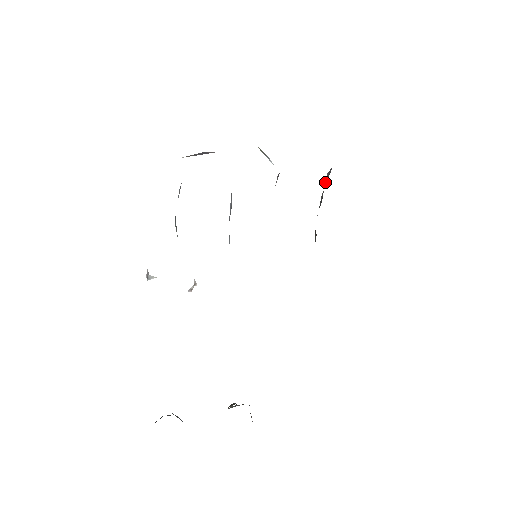
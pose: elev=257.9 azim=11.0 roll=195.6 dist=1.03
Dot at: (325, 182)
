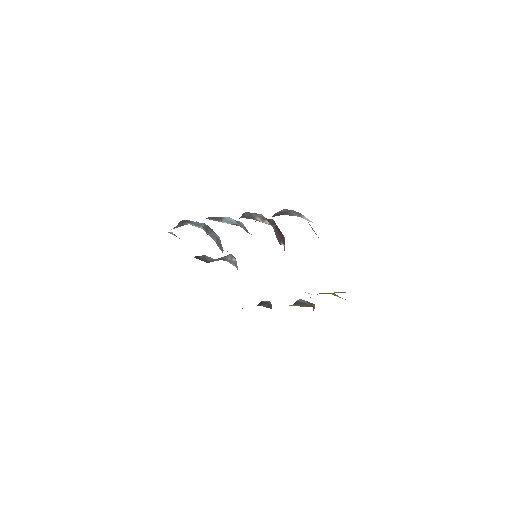
Dot at: occluded
